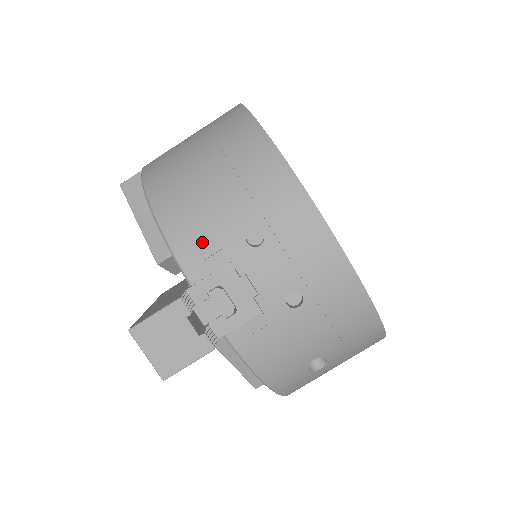
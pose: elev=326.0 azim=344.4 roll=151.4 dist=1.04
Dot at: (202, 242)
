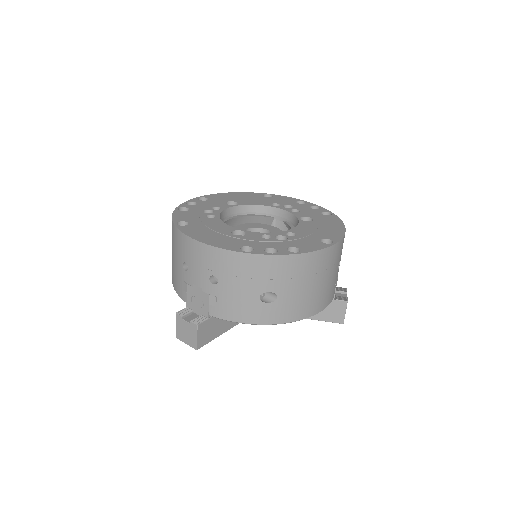
Dot at: (179, 283)
